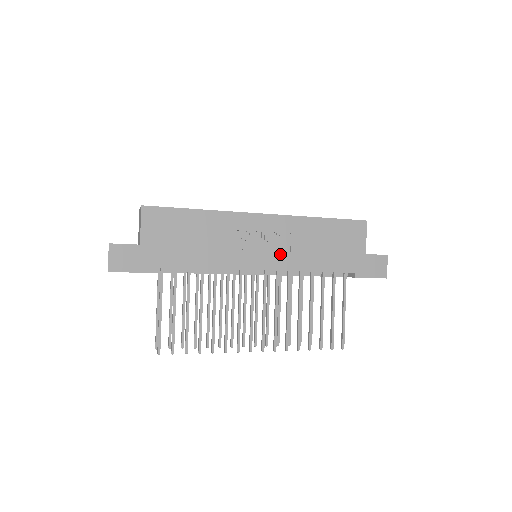
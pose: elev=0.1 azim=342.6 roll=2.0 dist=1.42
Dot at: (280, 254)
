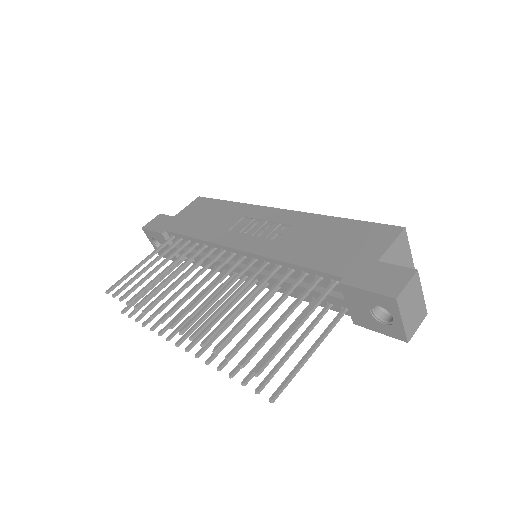
Dot at: (266, 240)
